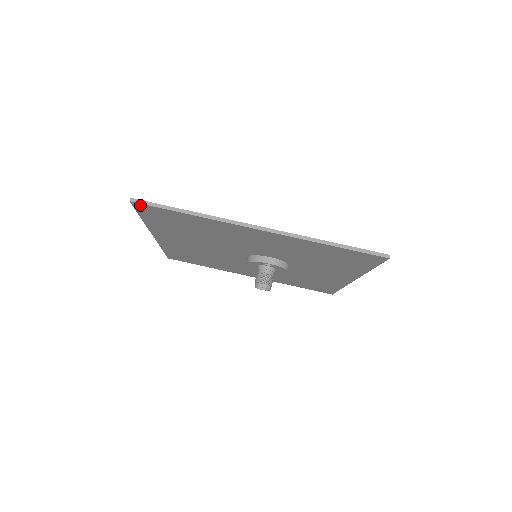
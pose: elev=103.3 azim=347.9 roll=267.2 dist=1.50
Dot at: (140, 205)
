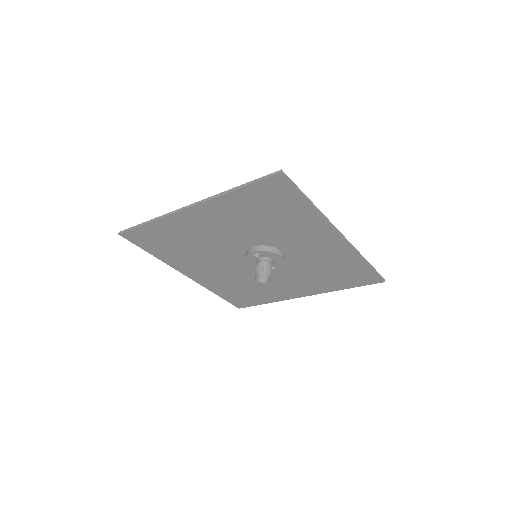
Dot at: (126, 235)
